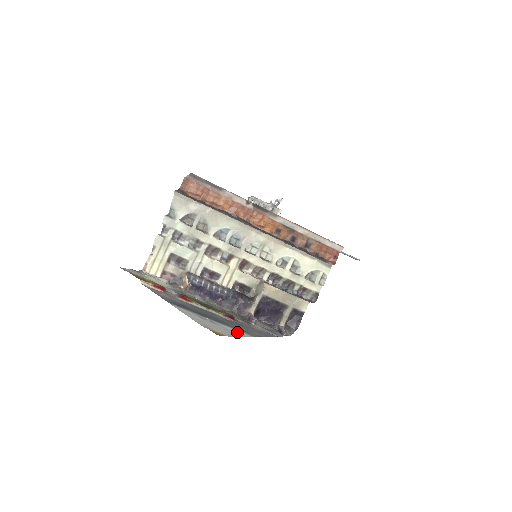
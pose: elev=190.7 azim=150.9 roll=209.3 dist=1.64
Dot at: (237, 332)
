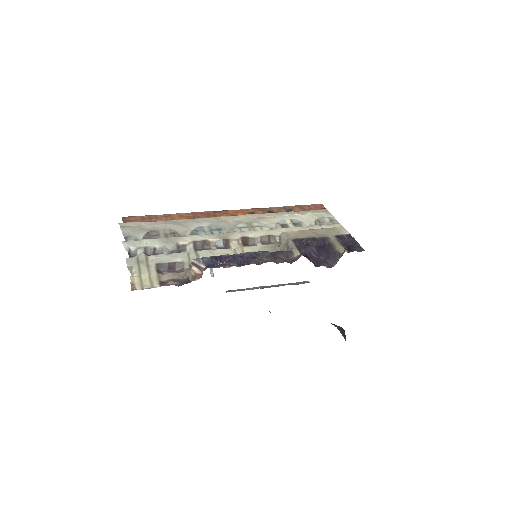
Dot at: occluded
